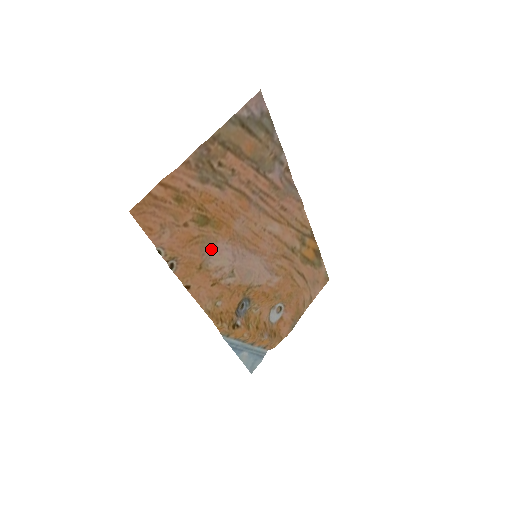
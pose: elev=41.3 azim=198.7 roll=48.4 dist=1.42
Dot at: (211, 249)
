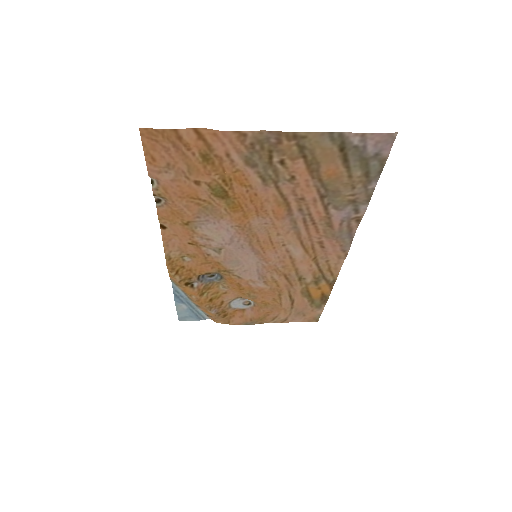
Dot at: (211, 219)
